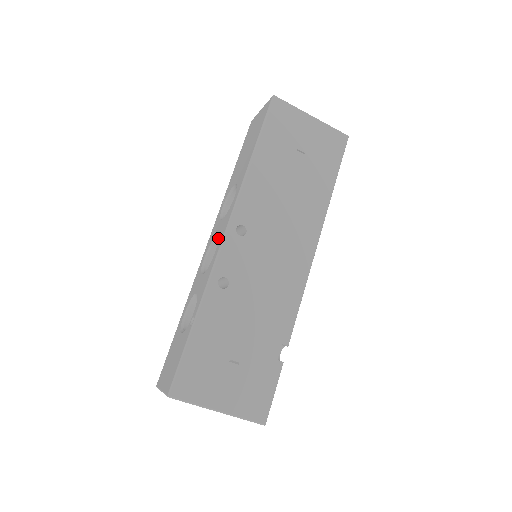
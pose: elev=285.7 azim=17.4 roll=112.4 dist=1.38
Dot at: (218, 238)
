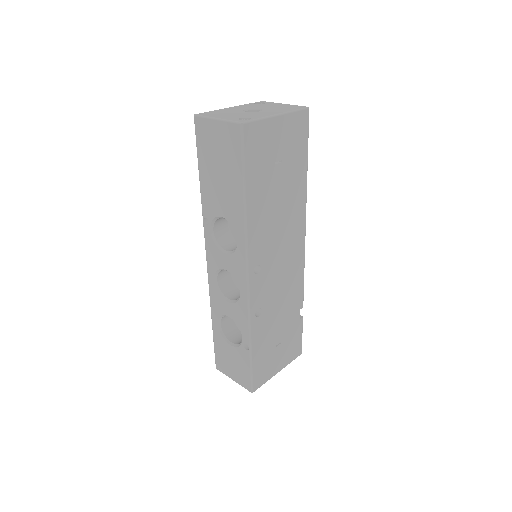
Dot at: (235, 278)
